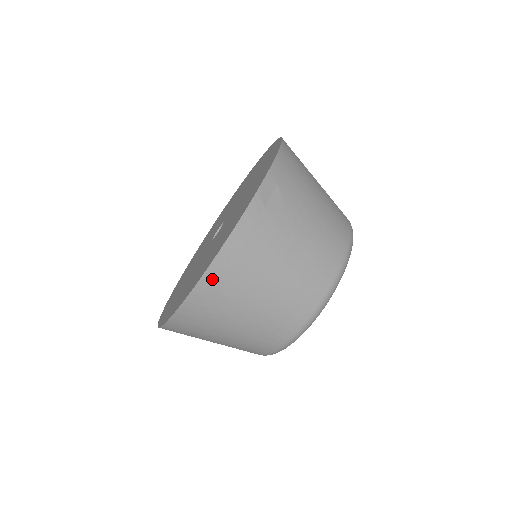
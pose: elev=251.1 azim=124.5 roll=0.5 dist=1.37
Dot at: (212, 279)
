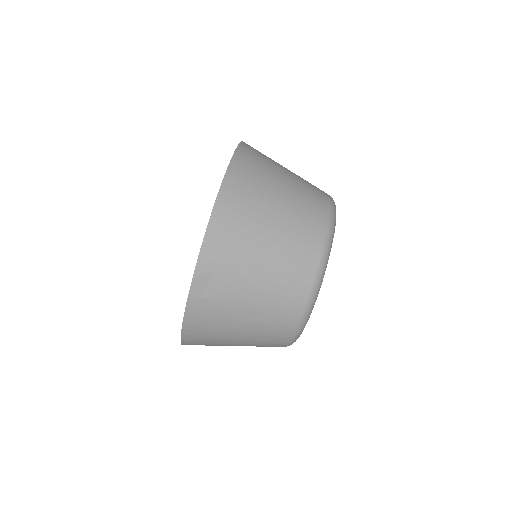
Dot at: (189, 342)
